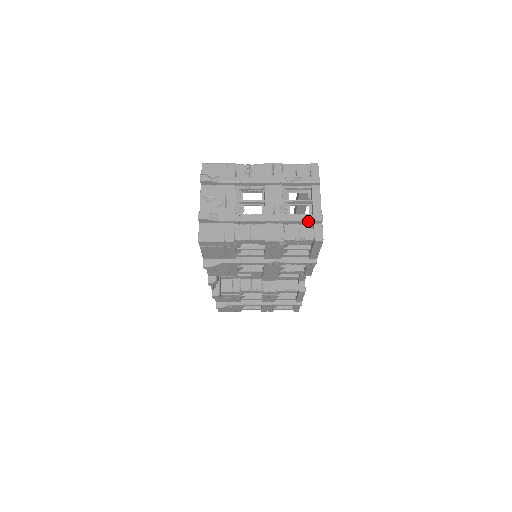
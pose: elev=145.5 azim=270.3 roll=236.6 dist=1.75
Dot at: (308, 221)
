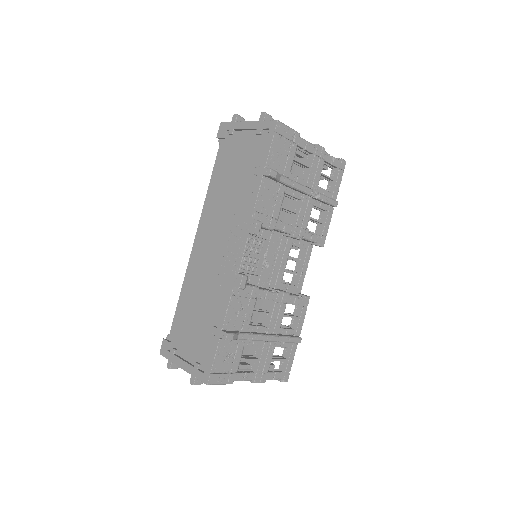
Dot at: occluded
